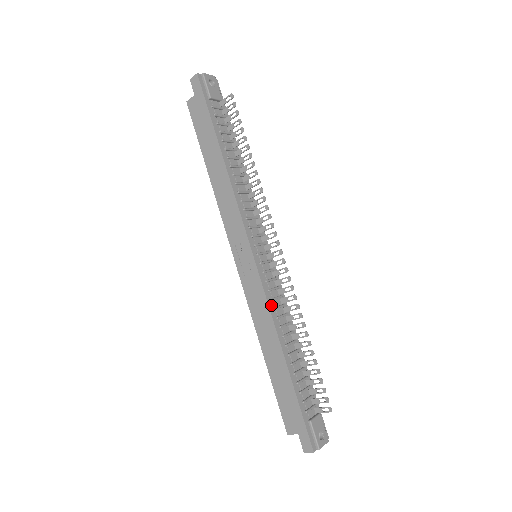
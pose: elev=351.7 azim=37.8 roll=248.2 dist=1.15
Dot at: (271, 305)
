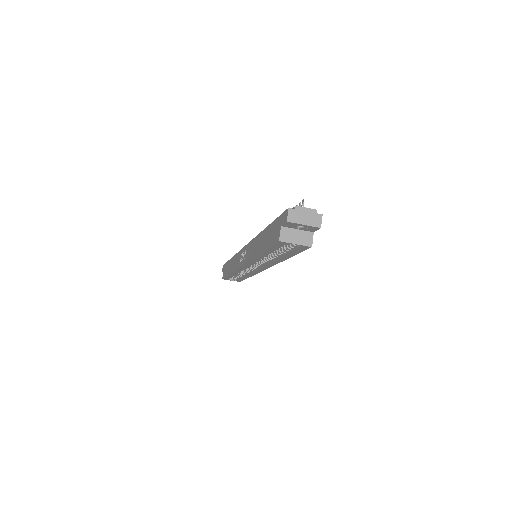
Dot at: occluded
